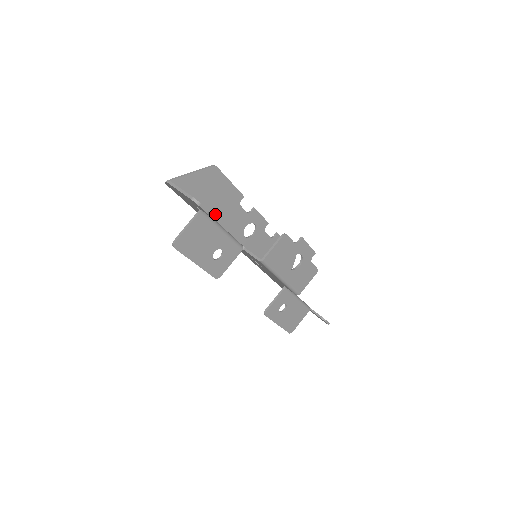
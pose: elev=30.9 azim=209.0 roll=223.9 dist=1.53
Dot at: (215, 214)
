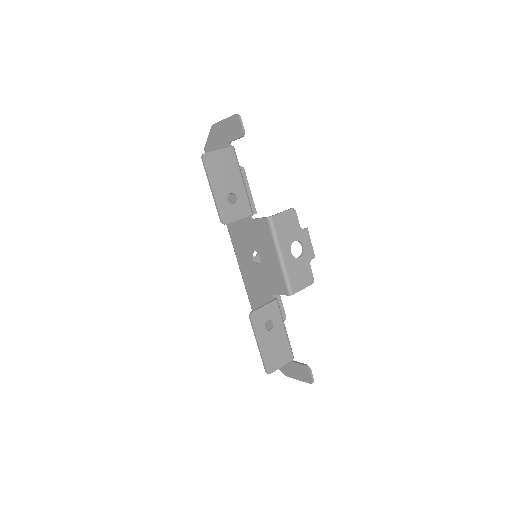
Dot at: occluded
